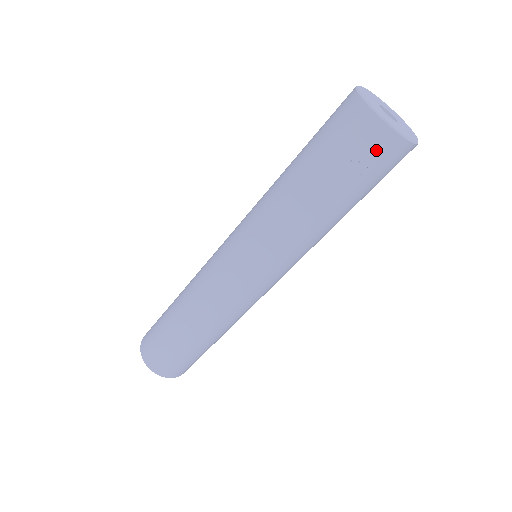
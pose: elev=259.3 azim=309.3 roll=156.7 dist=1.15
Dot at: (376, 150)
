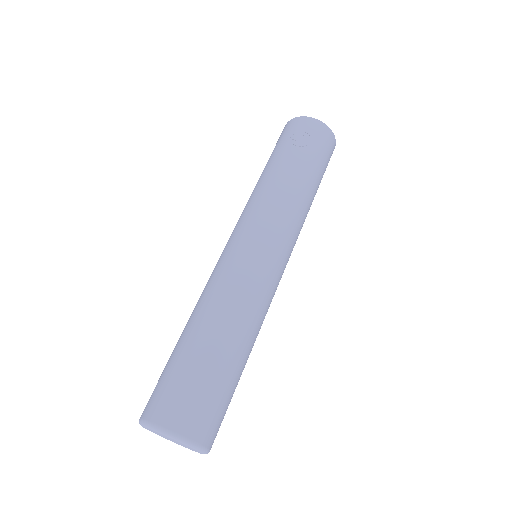
Dot at: (311, 130)
